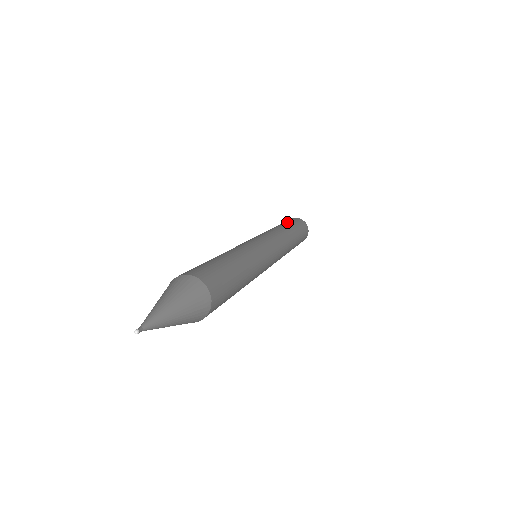
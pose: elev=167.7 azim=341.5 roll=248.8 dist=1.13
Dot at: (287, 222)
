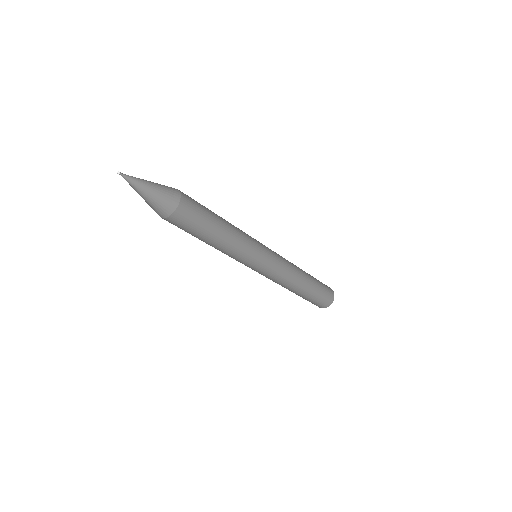
Dot at: occluded
